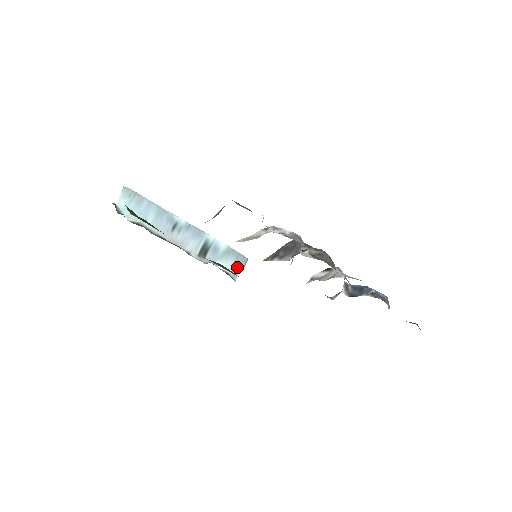
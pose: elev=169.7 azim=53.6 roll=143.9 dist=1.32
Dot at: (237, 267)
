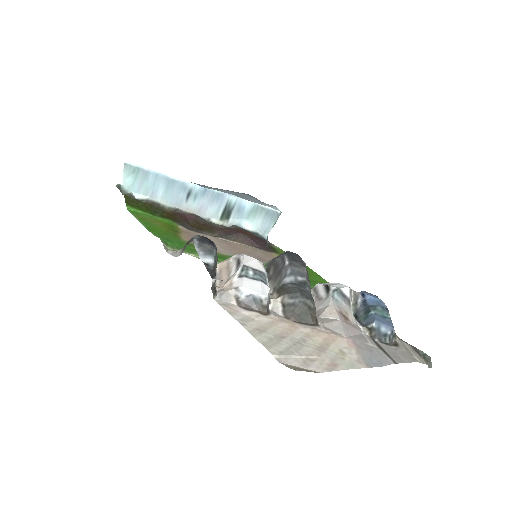
Dot at: (267, 224)
